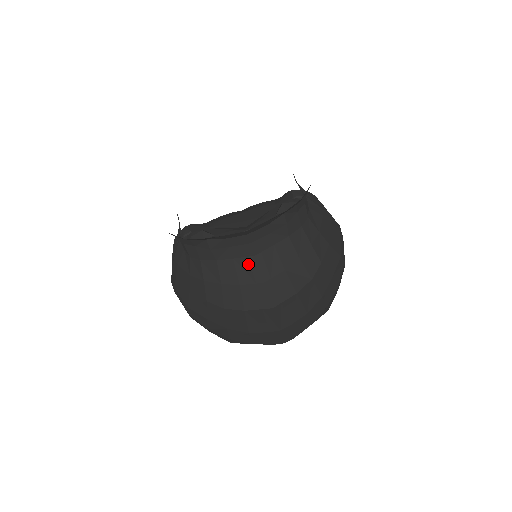
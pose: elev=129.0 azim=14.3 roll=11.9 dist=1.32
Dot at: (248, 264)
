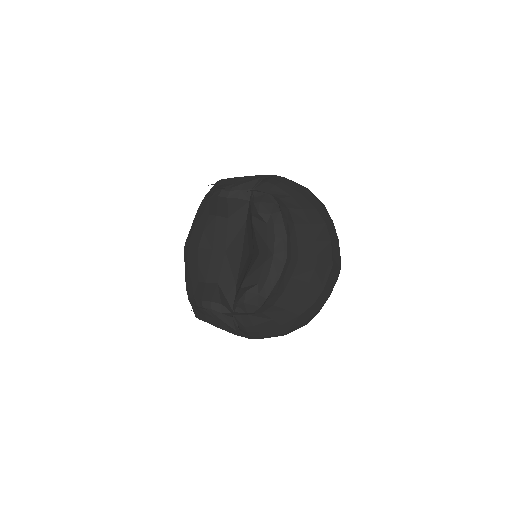
Dot at: (300, 268)
